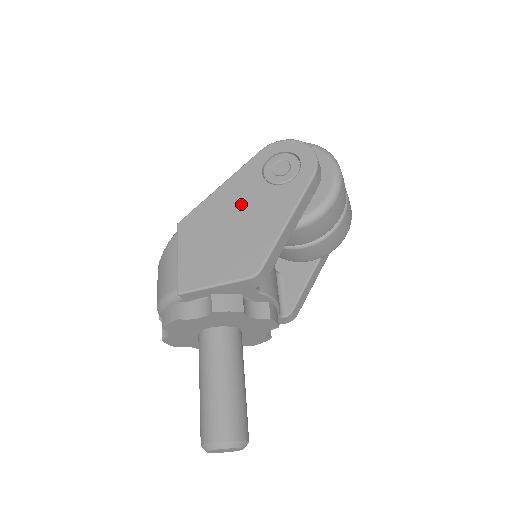
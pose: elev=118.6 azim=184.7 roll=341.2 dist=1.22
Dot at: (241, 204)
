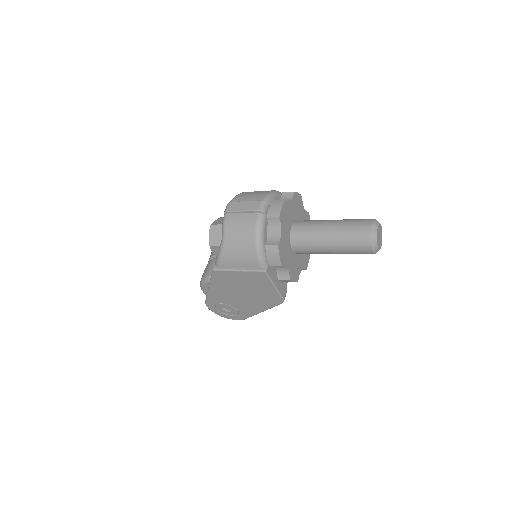
Dot at: occluded
